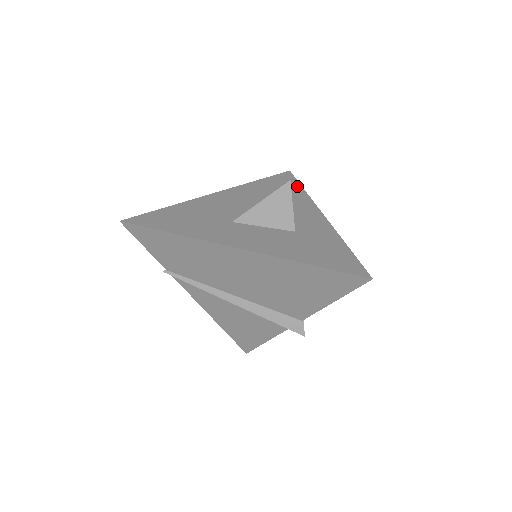
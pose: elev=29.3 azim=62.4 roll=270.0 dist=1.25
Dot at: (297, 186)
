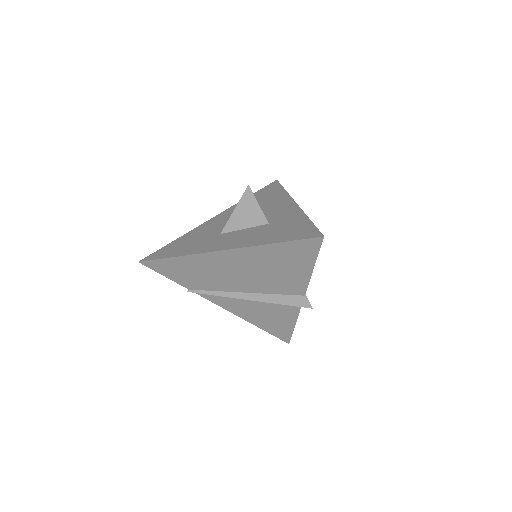
Dot at: (280, 189)
